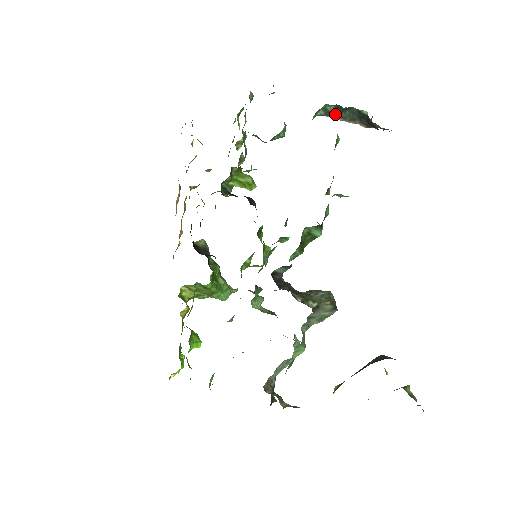
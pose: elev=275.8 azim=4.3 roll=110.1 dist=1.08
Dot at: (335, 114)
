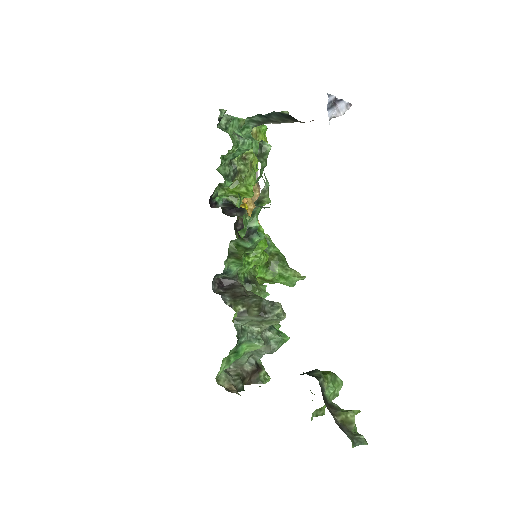
Dot at: (266, 121)
